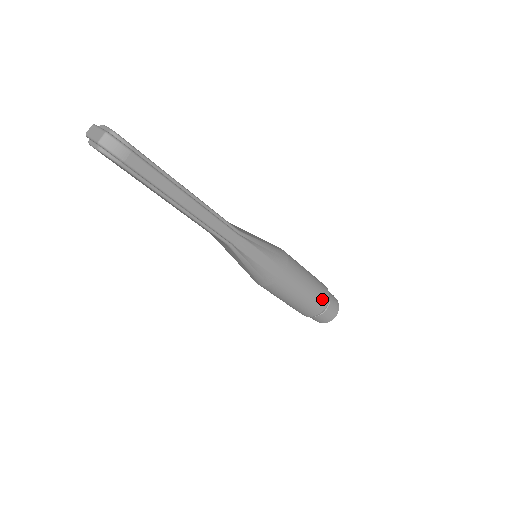
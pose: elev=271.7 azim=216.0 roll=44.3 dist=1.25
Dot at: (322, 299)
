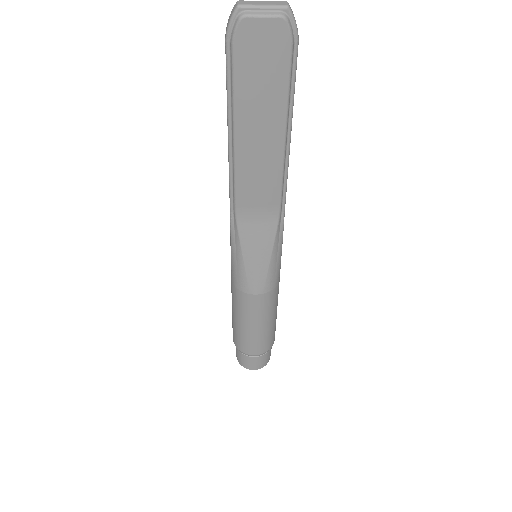
Dot at: occluded
